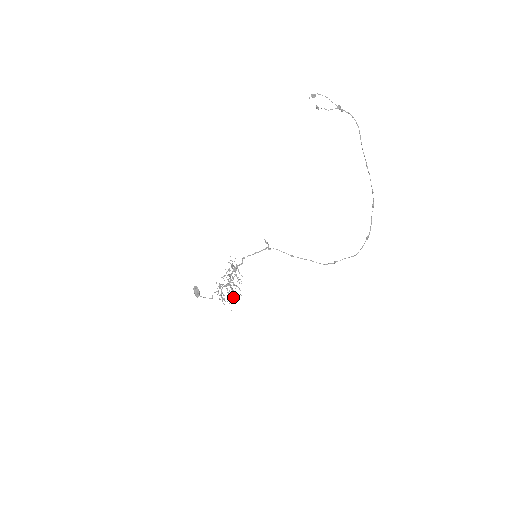
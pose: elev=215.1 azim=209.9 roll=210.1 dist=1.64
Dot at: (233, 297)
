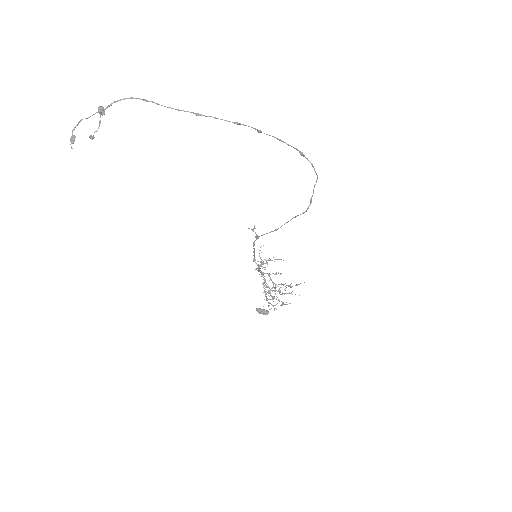
Dot at: (291, 286)
